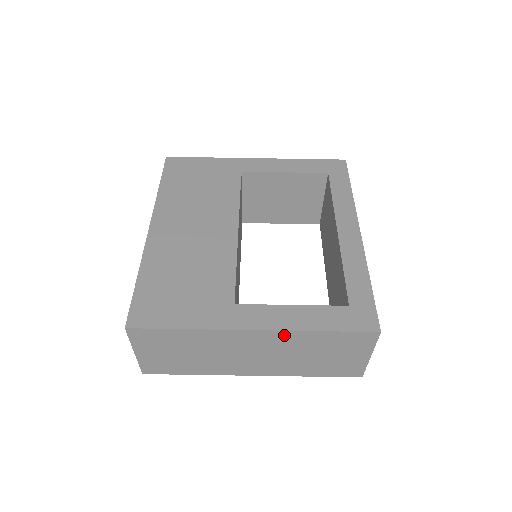
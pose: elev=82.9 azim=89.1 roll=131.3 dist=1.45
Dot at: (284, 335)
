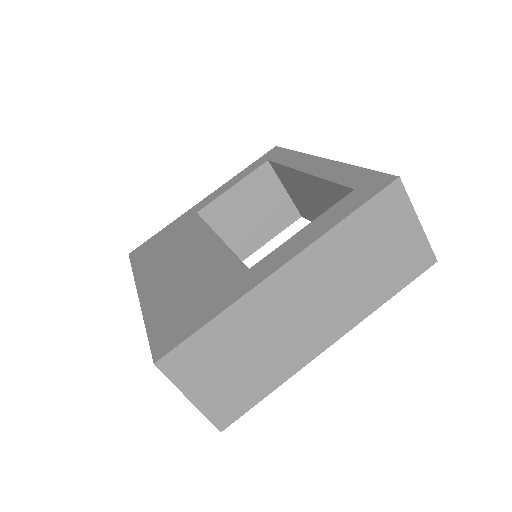
Dot at: (315, 252)
